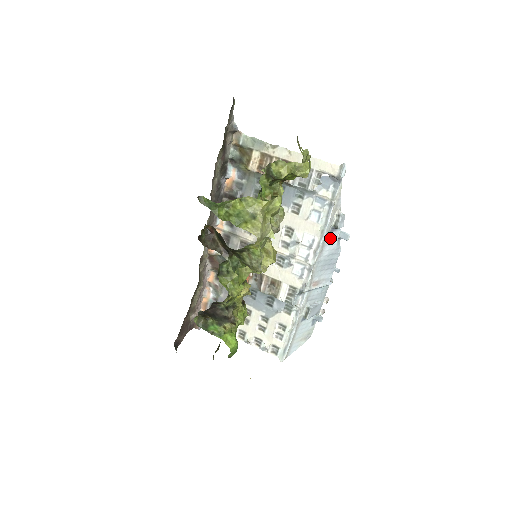
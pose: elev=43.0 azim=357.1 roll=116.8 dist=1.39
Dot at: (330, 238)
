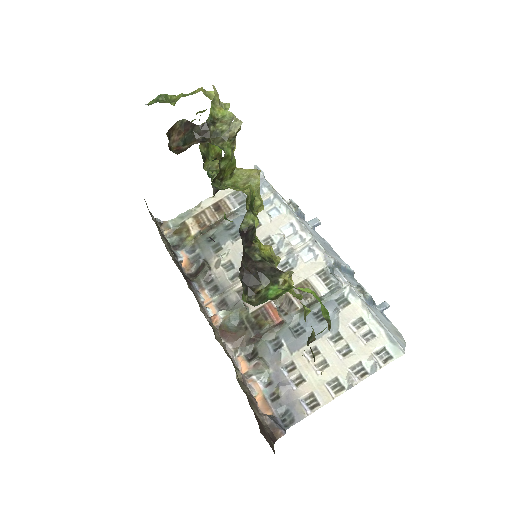
Dot at: (304, 223)
